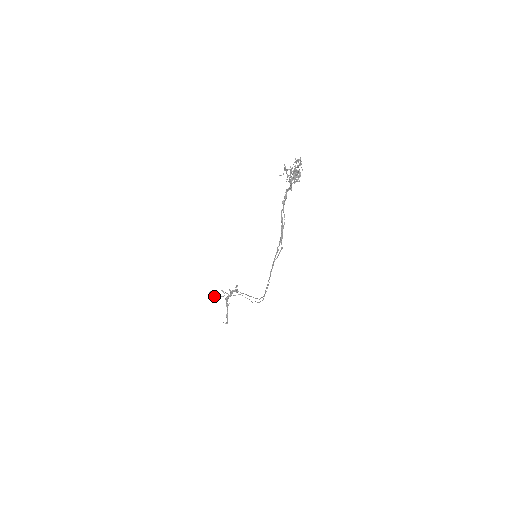
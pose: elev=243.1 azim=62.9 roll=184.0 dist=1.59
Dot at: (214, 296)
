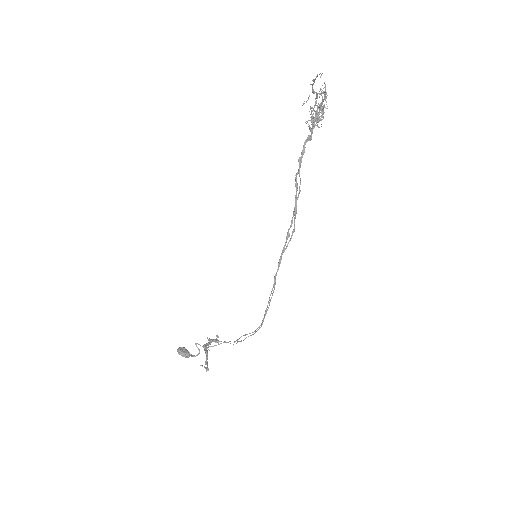
Dot at: (184, 353)
